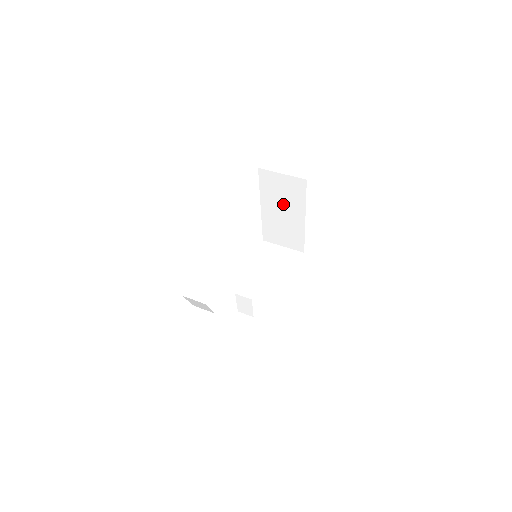
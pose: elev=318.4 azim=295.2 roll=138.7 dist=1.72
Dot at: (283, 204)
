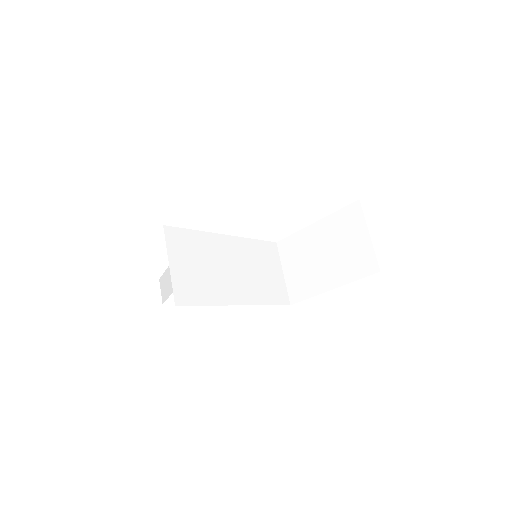
Dot at: occluded
